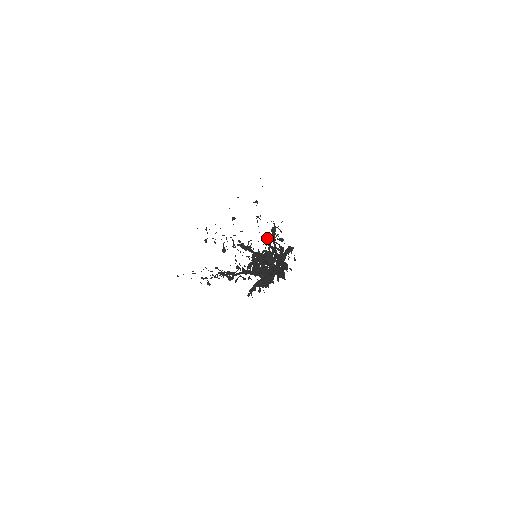
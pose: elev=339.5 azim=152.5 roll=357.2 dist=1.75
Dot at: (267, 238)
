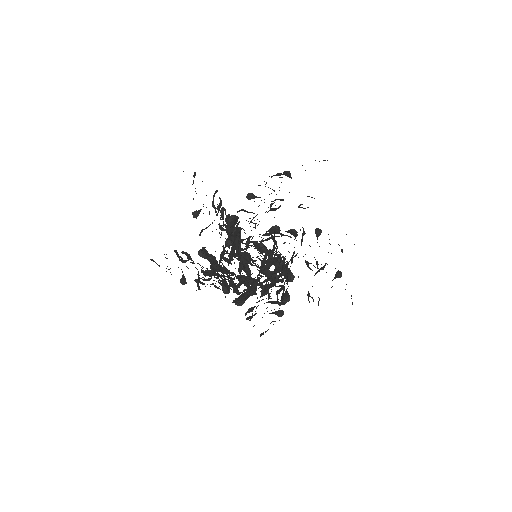
Dot at: (280, 230)
